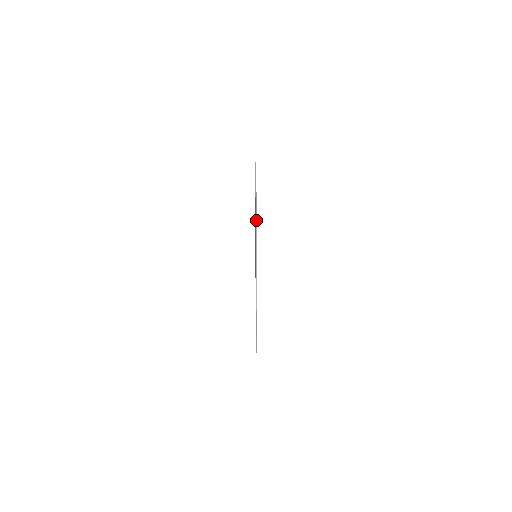
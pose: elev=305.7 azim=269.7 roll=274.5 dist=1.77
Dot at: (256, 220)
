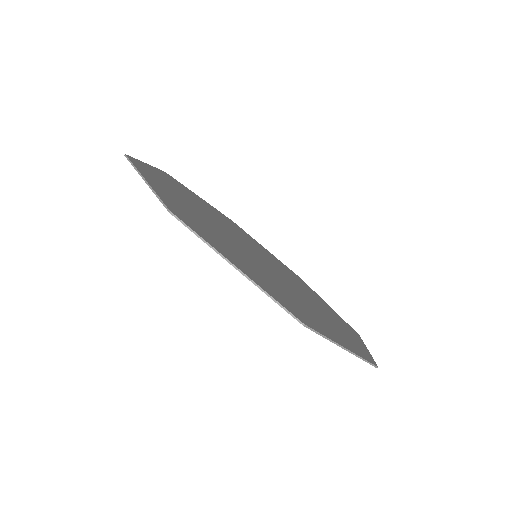
Dot at: (304, 325)
